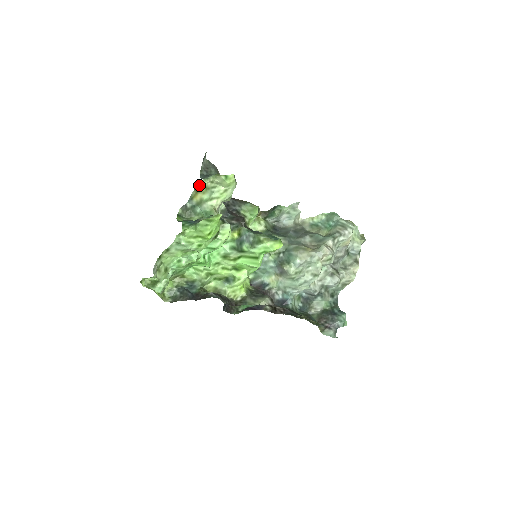
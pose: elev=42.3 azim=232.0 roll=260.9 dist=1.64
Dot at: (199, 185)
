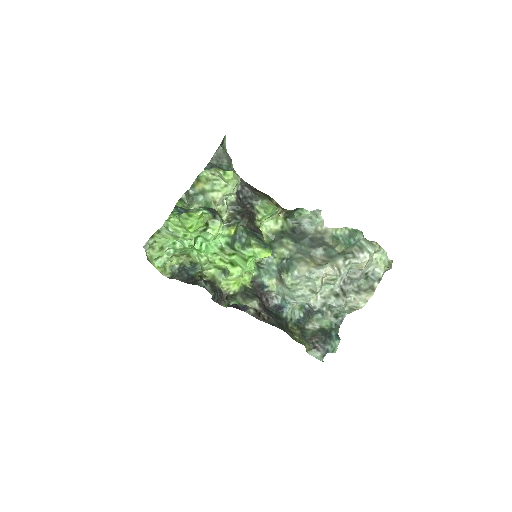
Dot at: (199, 175)
